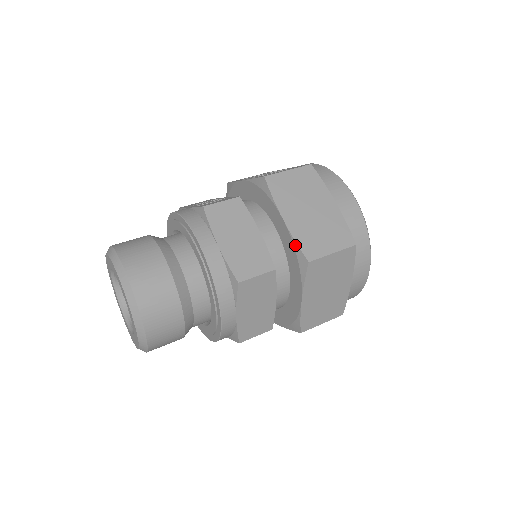
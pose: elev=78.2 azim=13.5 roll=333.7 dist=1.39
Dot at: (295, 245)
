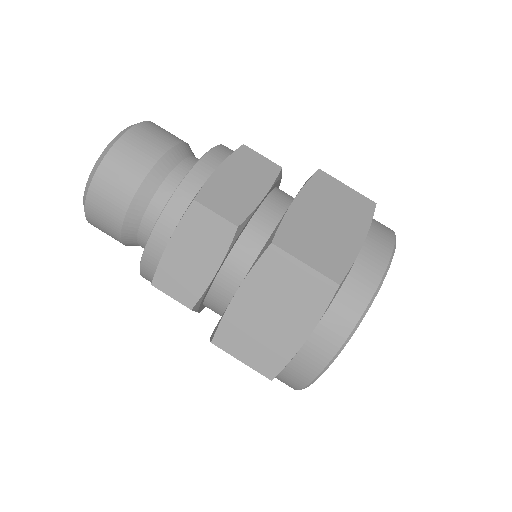
Dot at: (278, 225)
